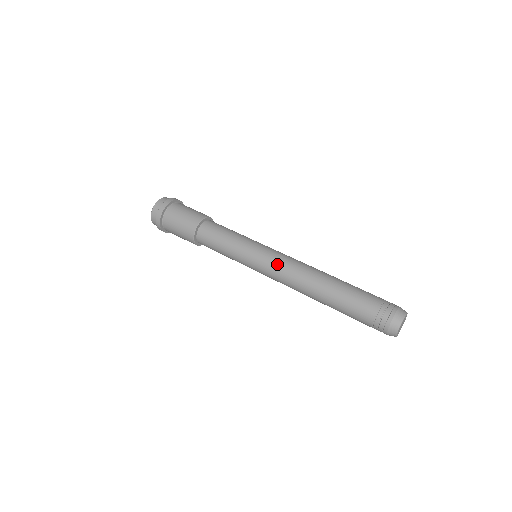
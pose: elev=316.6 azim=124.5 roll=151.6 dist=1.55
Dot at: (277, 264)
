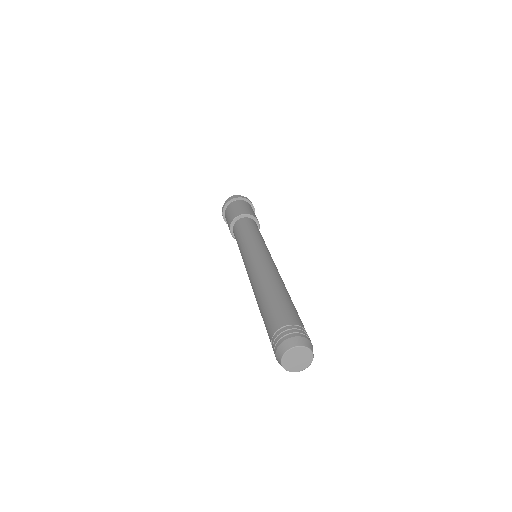
Dot at: (251, 263)
